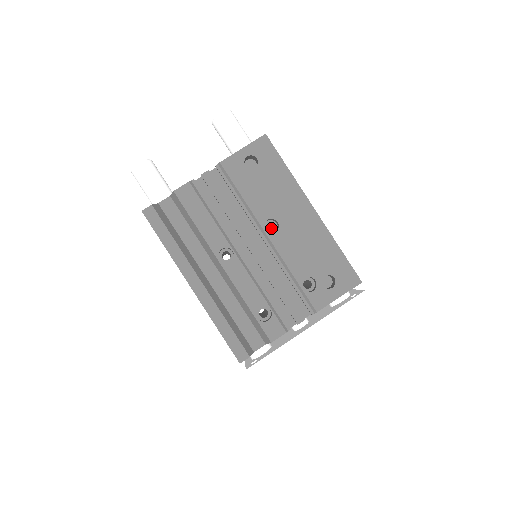
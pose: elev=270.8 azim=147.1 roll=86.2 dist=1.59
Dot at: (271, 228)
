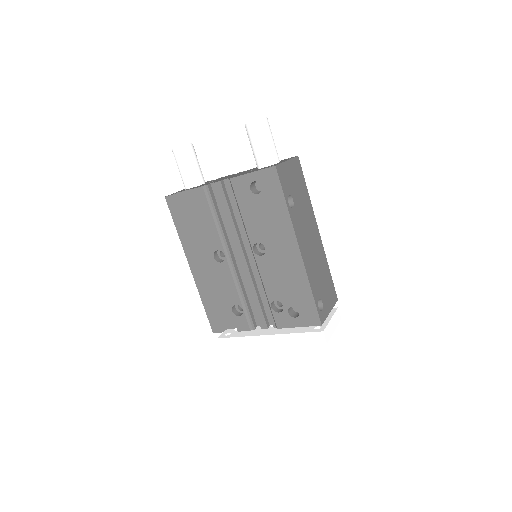
Dot at: occluded
